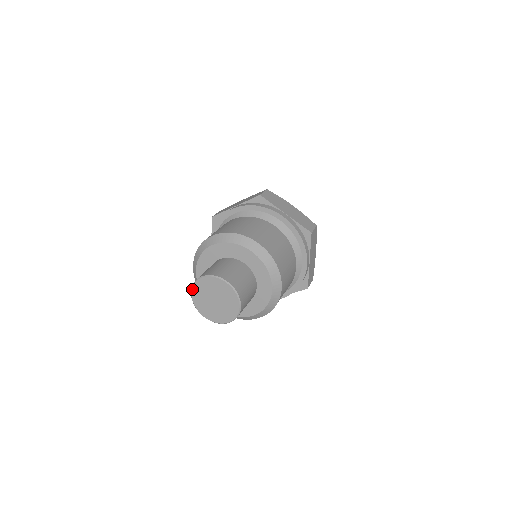
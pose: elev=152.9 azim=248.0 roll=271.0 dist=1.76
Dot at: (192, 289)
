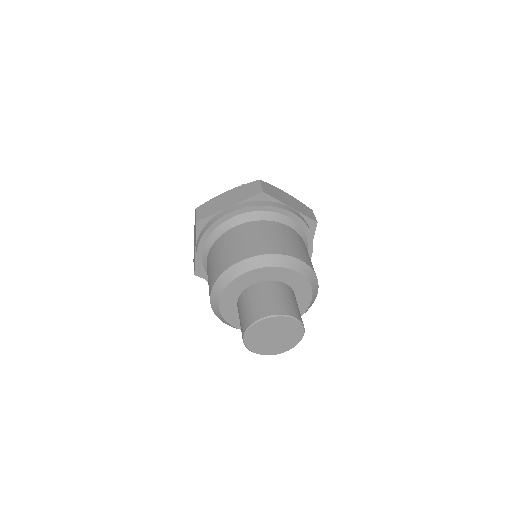
Dot at: (246, 332)
